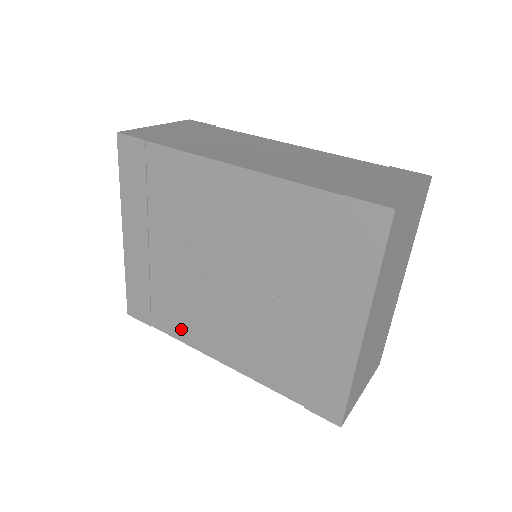
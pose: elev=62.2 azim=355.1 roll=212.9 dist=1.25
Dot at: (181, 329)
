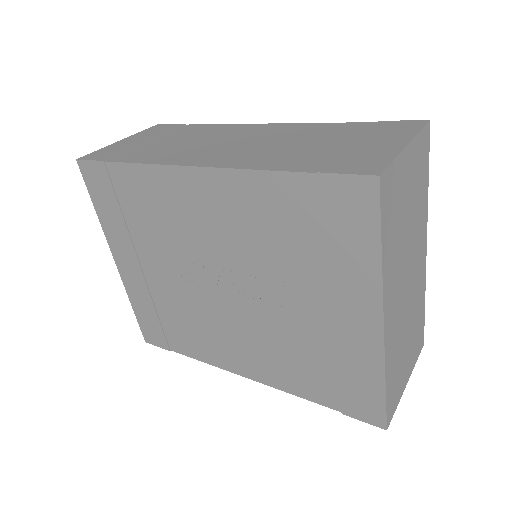
Dot at: (198, 349)
